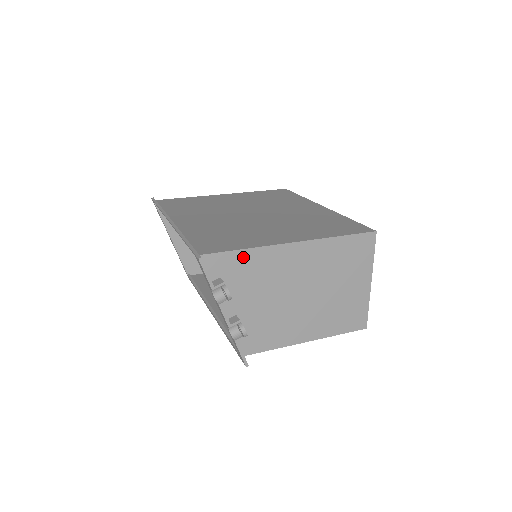
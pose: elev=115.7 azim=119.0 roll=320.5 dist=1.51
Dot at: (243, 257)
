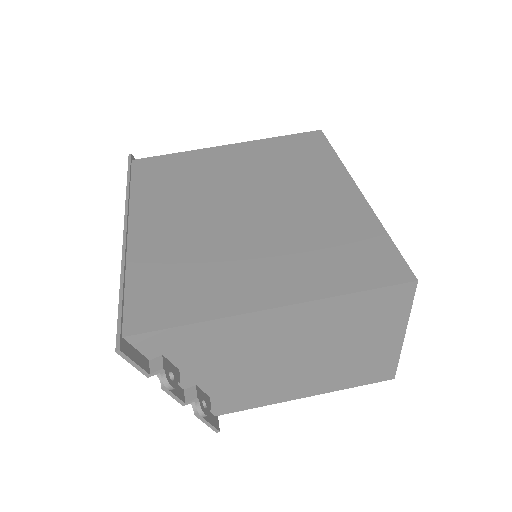
Dot at: (192, 332)
